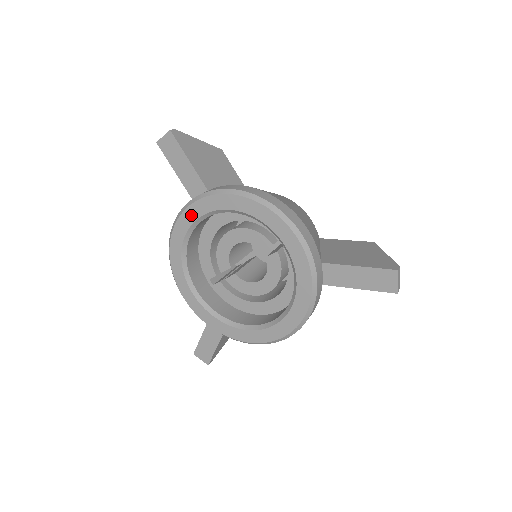
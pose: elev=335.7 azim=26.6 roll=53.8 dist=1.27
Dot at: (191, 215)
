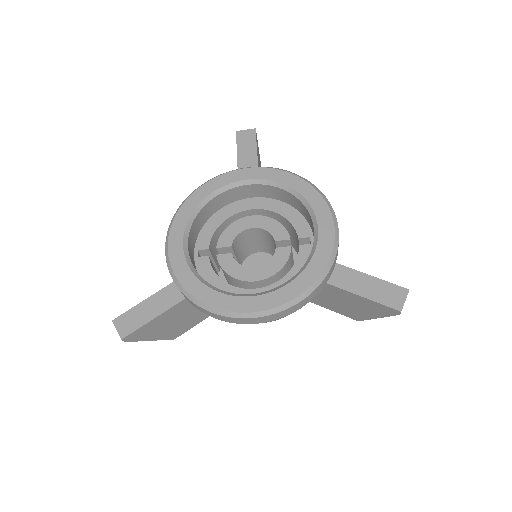
Dot at: (238, 176)
